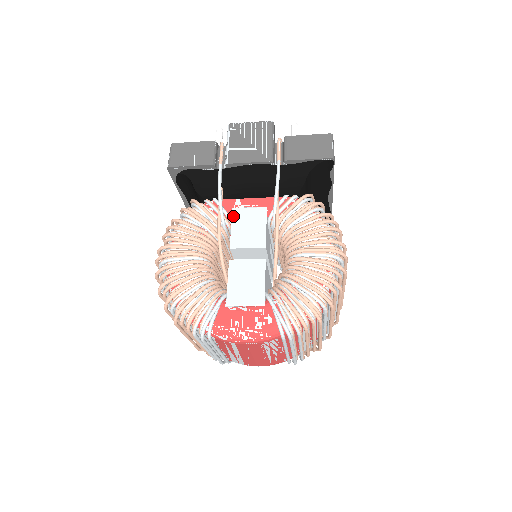
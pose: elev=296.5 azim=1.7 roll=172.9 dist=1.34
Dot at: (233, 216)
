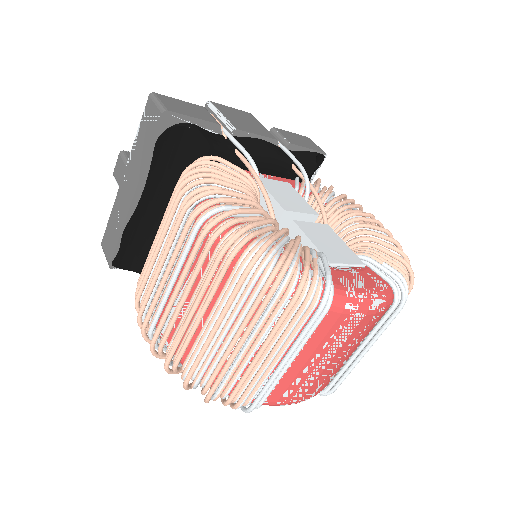
Dot at: (262, 182)
